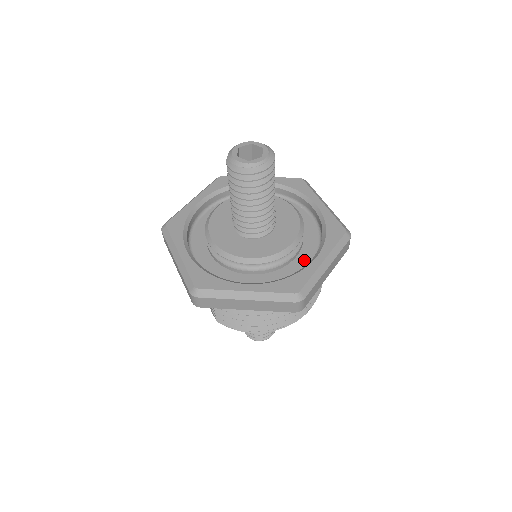
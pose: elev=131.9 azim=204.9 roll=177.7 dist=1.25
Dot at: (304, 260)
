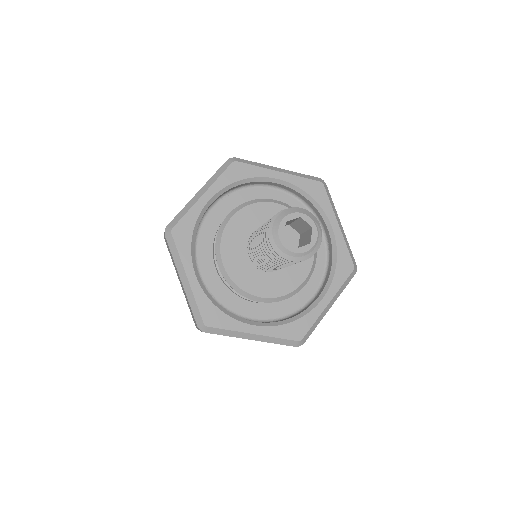
Dot at: (308, 290)
